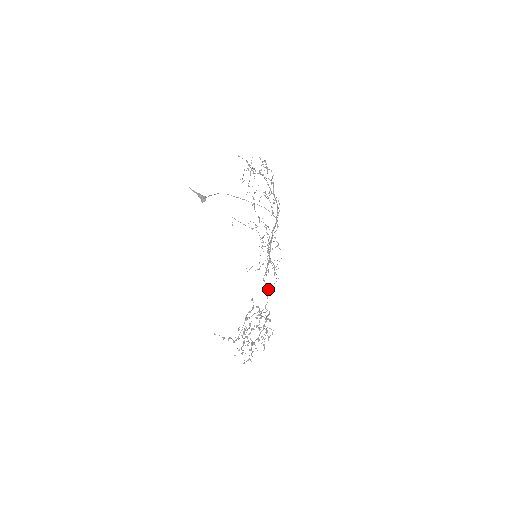
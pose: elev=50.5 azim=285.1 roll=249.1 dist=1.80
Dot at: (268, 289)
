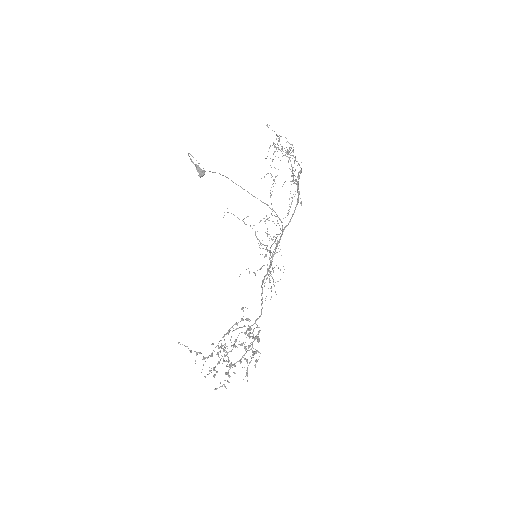
Dot at: (265, 300)
